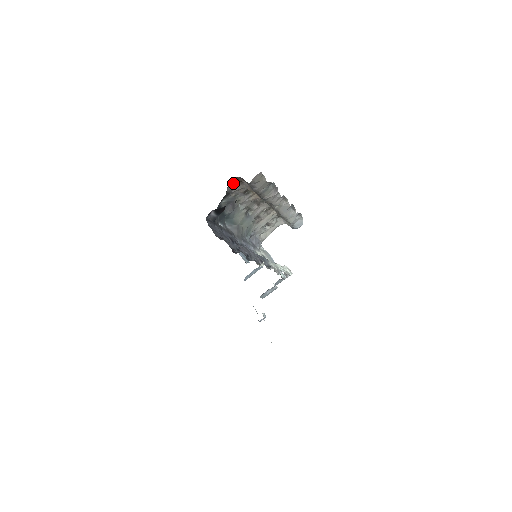
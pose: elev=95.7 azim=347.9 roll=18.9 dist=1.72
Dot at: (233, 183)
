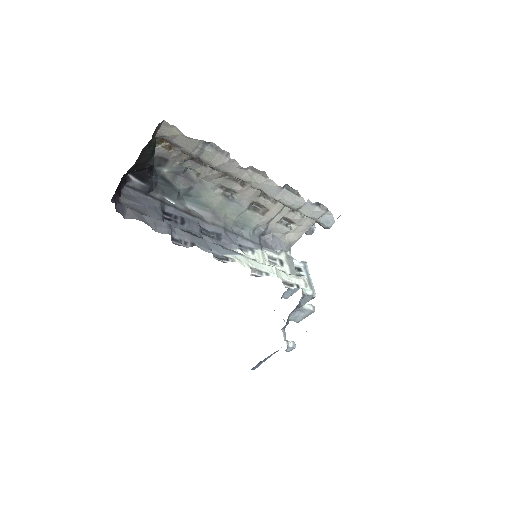
Dot at: (163, 144)
